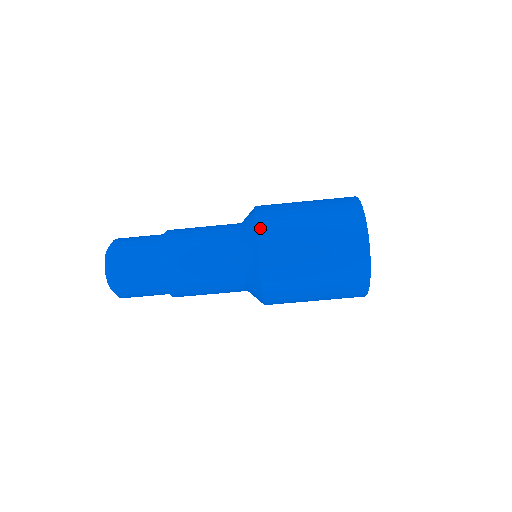
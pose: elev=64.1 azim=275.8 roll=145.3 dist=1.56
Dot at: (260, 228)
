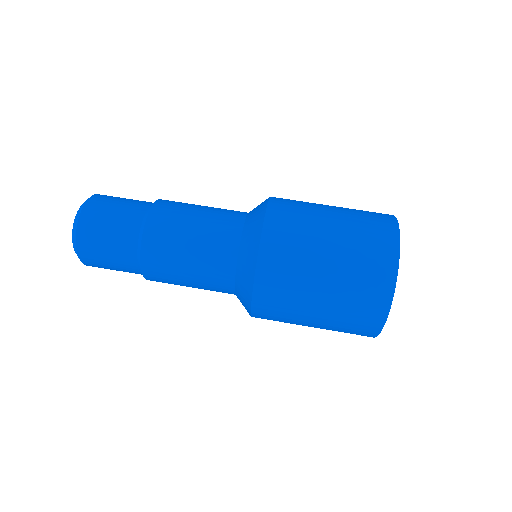
Dot at: (274, 198)
